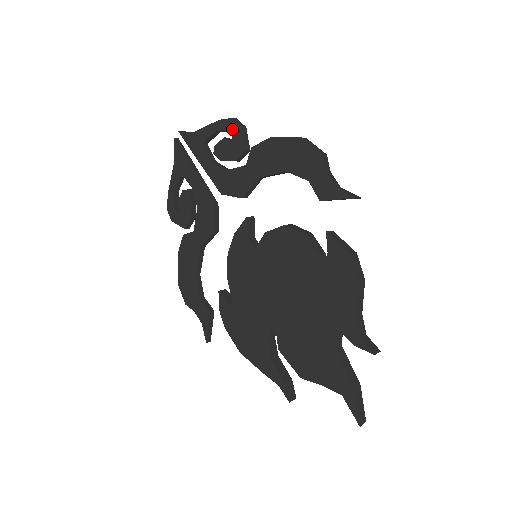
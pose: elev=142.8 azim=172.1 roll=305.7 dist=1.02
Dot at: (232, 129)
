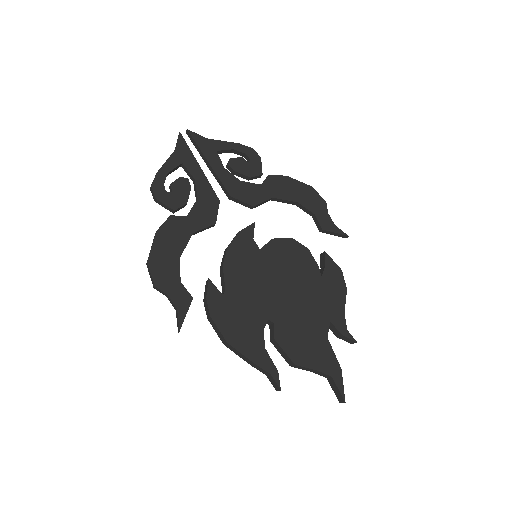
Dot at: (251, 155)
